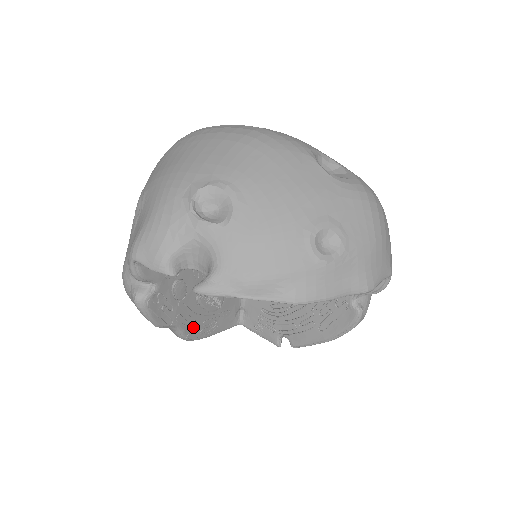
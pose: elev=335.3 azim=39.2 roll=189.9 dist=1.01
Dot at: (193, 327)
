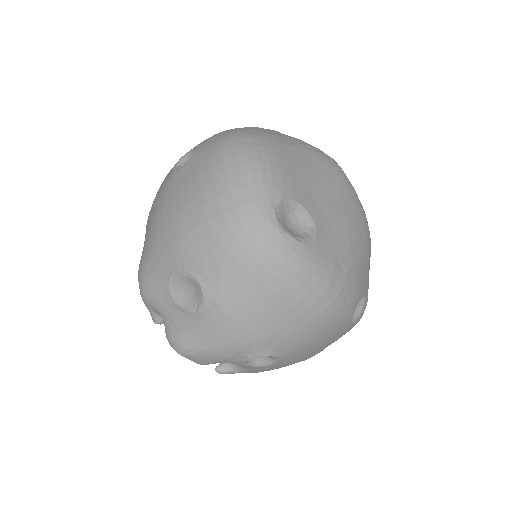
Dot at: occluded
